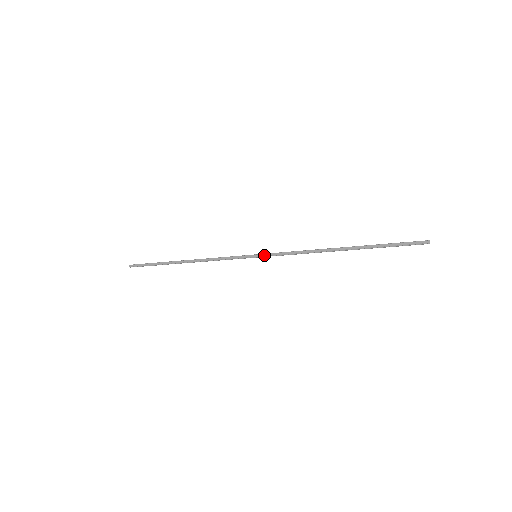
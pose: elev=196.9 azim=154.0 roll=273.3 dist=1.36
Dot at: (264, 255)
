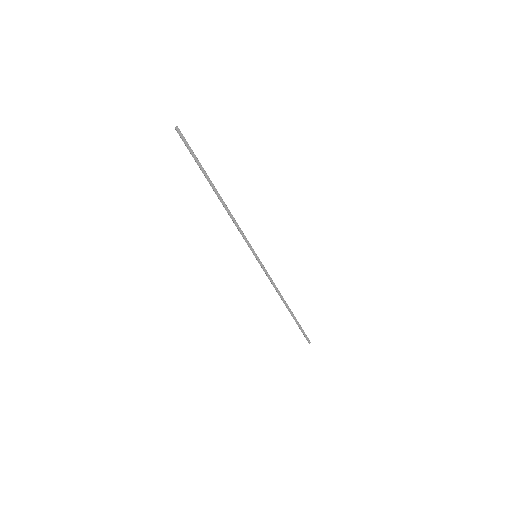
Dot at: (260, 263)
